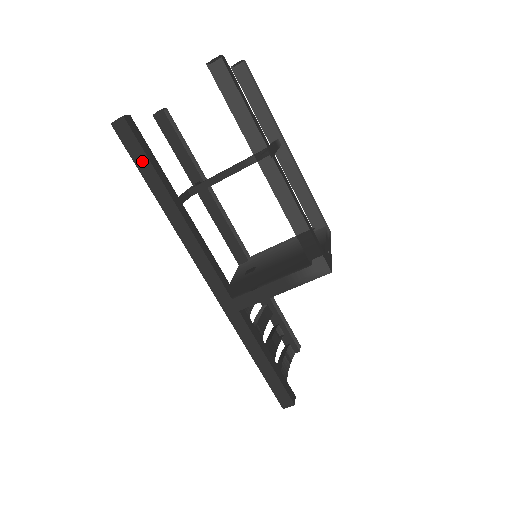
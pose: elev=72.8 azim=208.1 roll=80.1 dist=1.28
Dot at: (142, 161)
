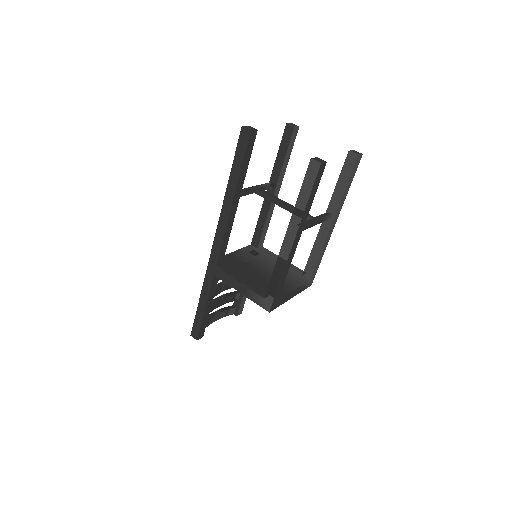
Dot at: (239, 160)
